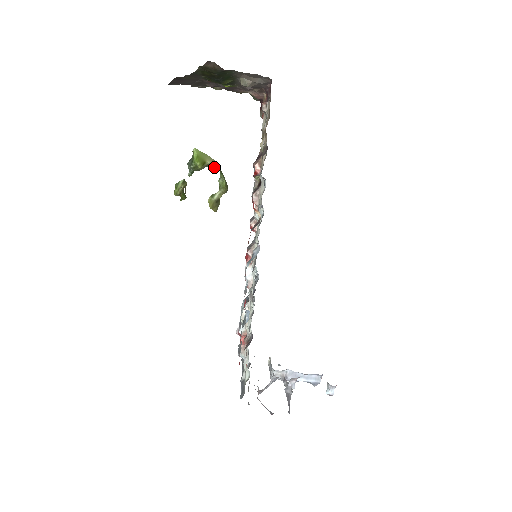
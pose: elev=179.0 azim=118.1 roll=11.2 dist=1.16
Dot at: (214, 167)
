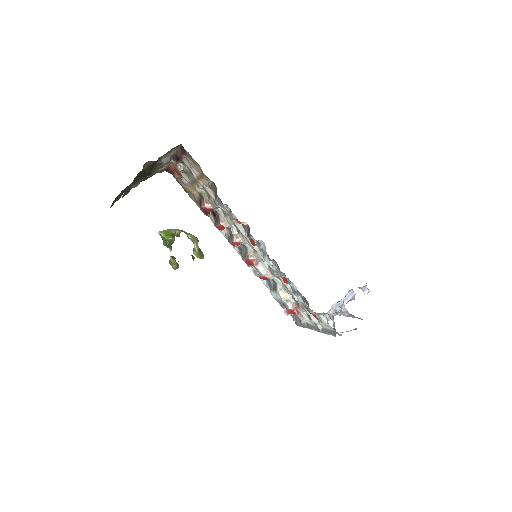
Dot at: (179, 233)
